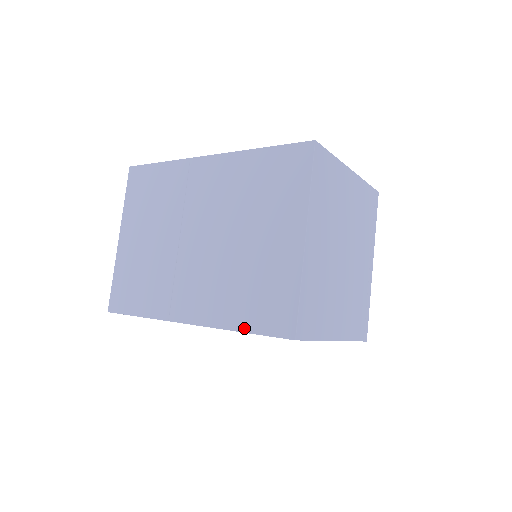
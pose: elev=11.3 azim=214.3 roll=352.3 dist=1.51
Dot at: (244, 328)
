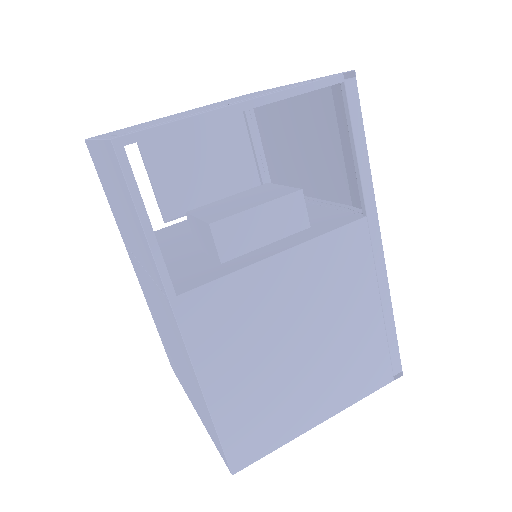
Dot at: (157, 328)
